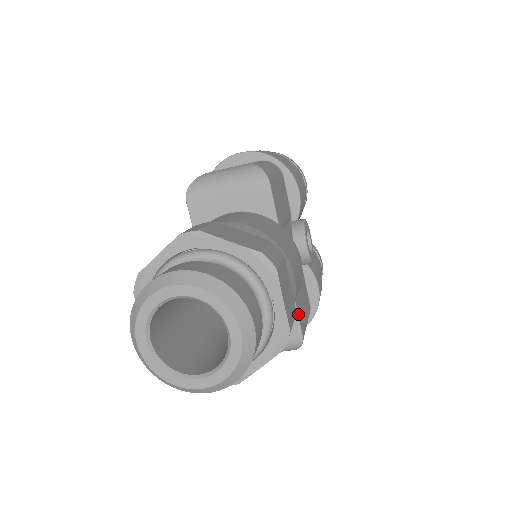
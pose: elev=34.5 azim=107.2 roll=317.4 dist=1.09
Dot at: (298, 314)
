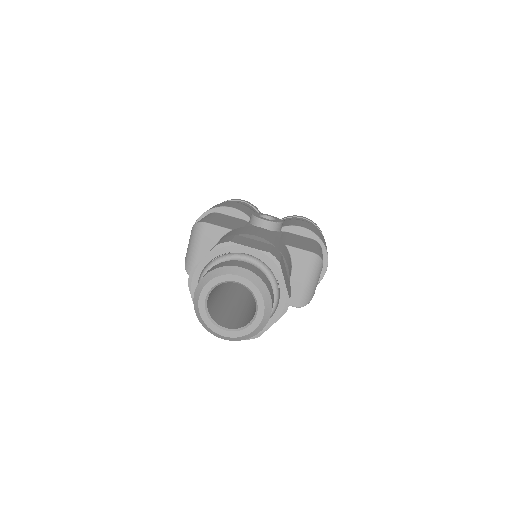
Dot at: (296, 248)
